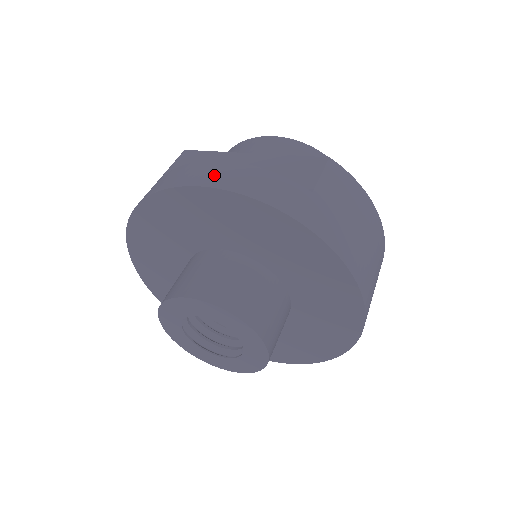
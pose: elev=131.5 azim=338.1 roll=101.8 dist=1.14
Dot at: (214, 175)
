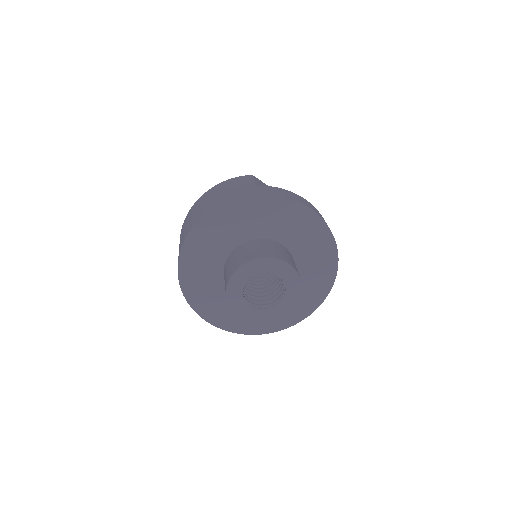
Dot at: (309, 205)
